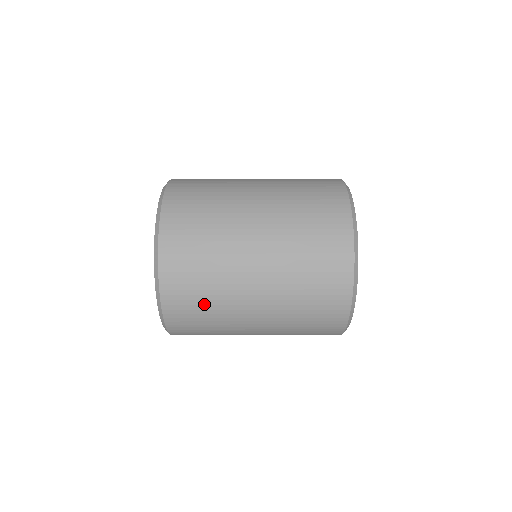
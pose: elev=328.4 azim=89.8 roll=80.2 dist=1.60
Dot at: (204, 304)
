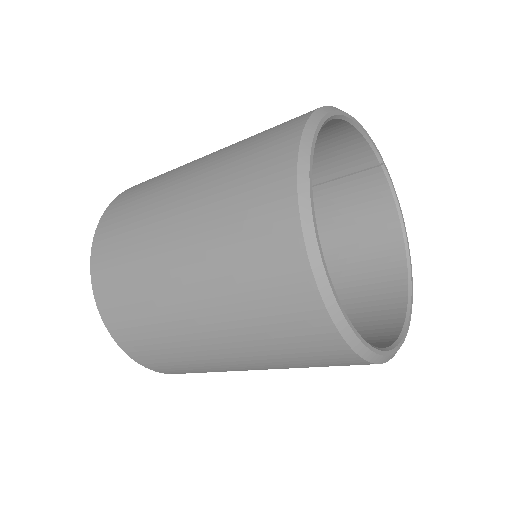
Dot at: (135, 204)
